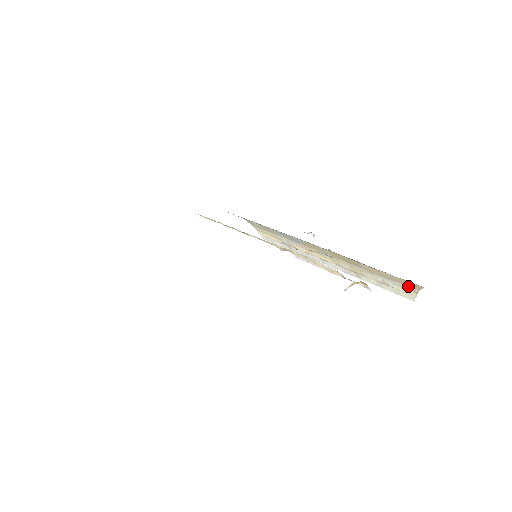
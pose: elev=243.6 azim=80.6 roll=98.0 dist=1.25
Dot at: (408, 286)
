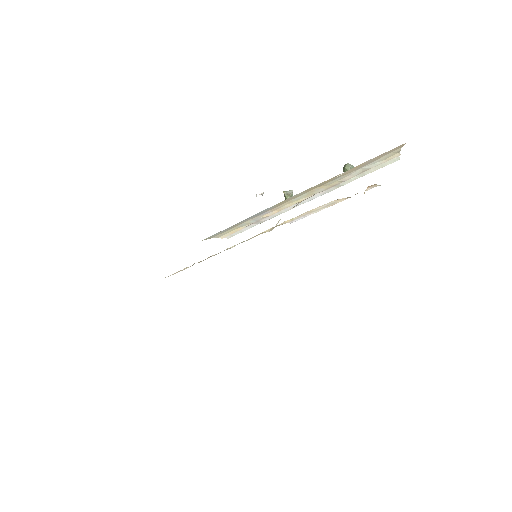
Dot at: (389, 154)
